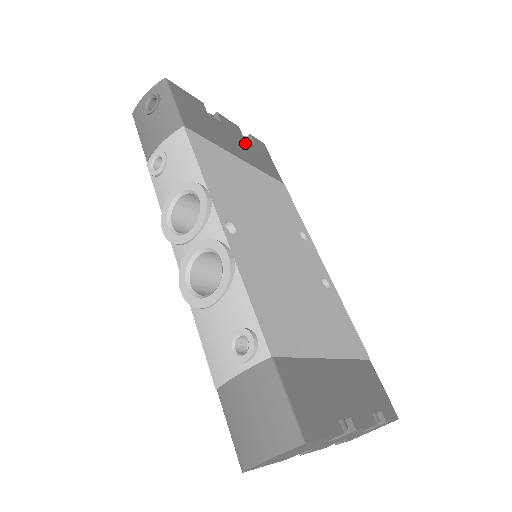
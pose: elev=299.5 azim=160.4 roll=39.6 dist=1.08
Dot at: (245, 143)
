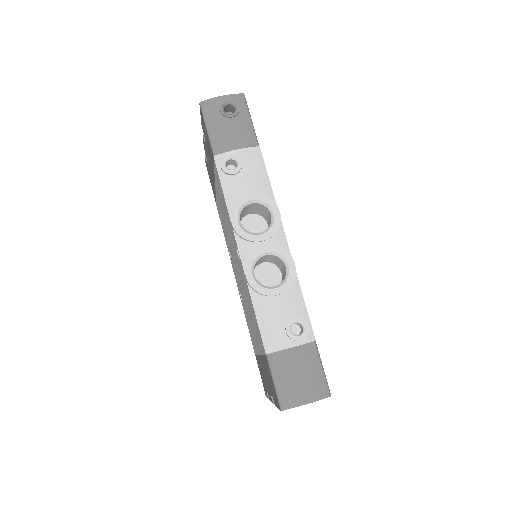
Dot at: occluded
